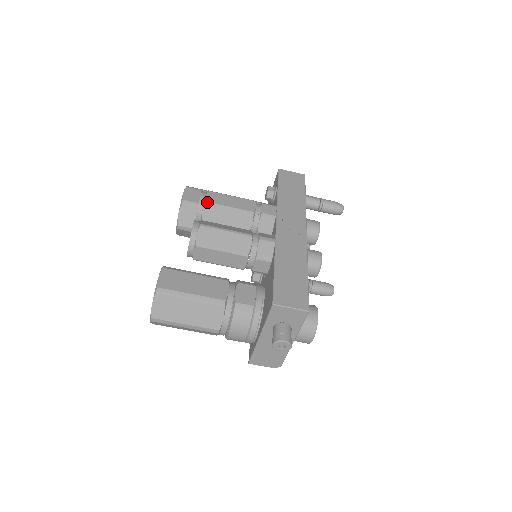
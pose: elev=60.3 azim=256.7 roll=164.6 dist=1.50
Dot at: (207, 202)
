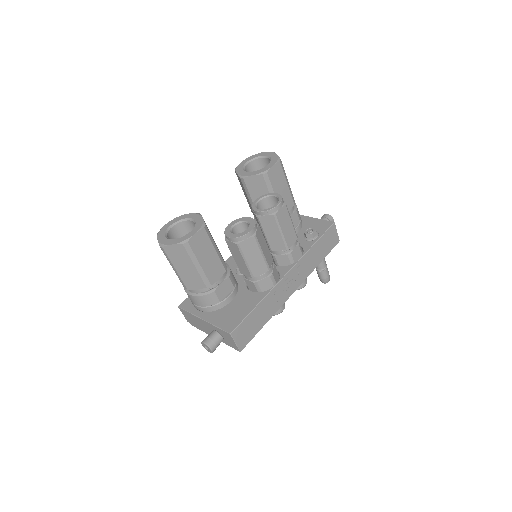
Dot at: (276, 215)
